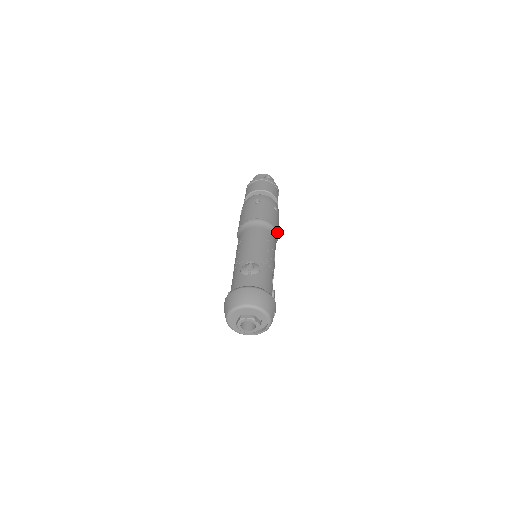
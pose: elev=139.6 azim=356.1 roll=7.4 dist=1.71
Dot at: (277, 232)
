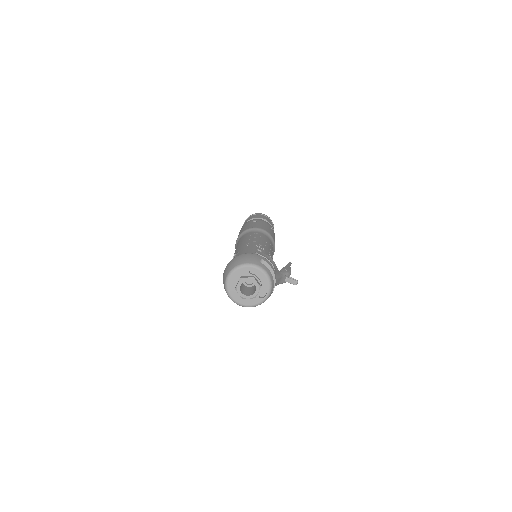
Dot at: (260, 229)
